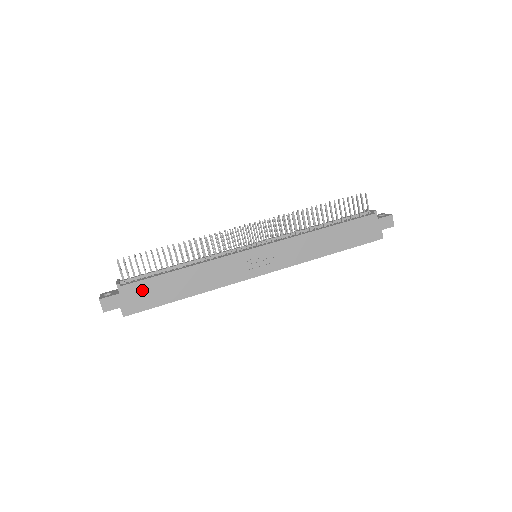
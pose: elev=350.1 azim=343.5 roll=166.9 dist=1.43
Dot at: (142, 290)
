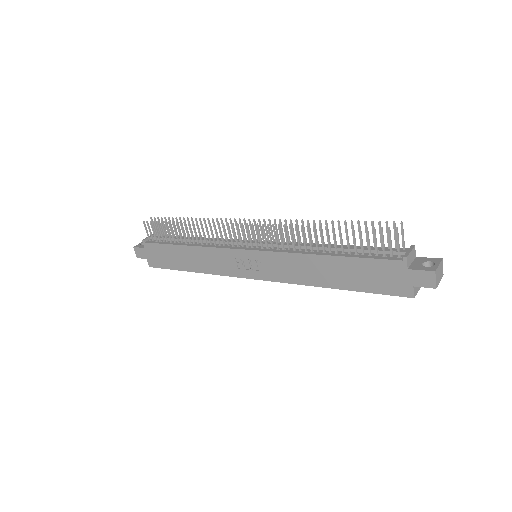
Dot at: (159, 251)
